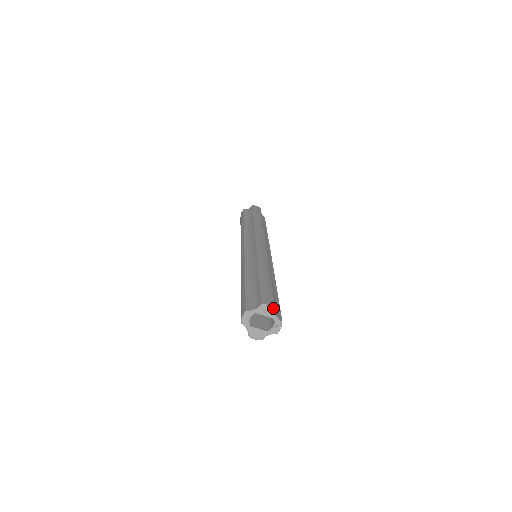
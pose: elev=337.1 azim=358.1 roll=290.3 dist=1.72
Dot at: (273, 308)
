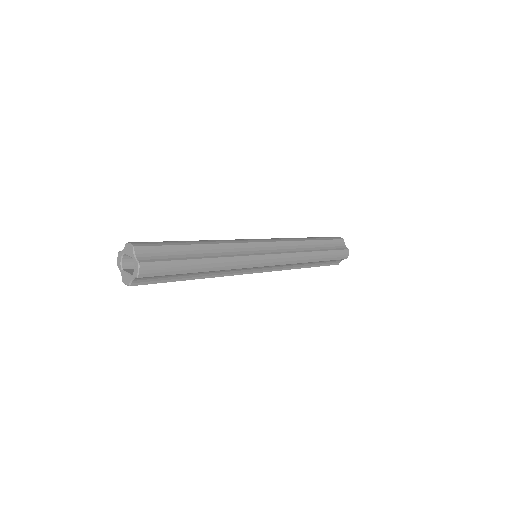
Dot at: (132, 246)
